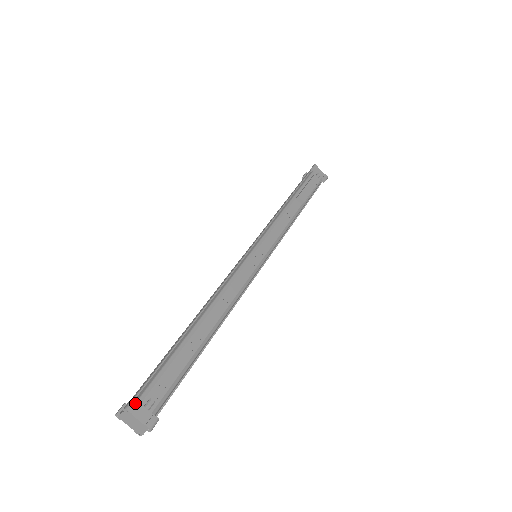
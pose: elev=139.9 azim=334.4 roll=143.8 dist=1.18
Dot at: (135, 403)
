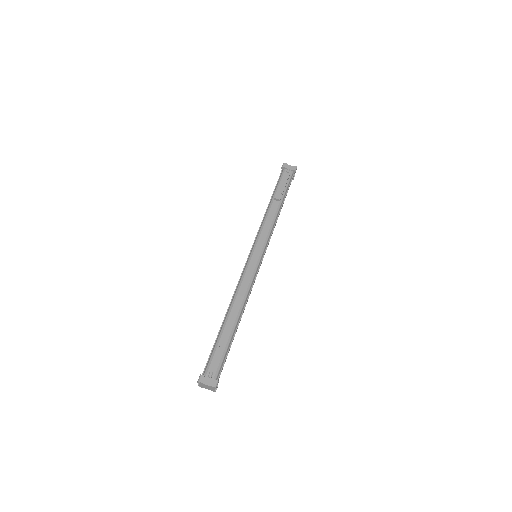
Dot at: (202, 377)
